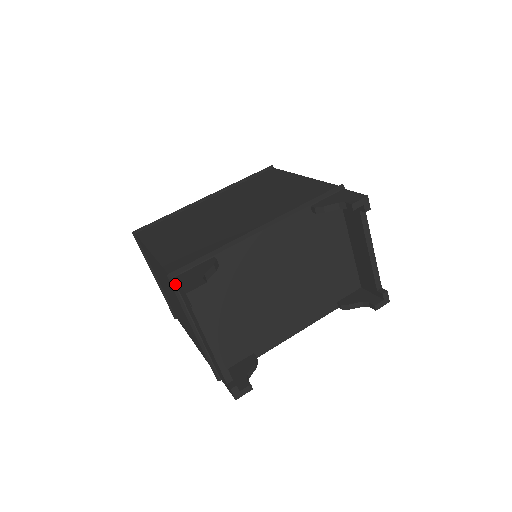
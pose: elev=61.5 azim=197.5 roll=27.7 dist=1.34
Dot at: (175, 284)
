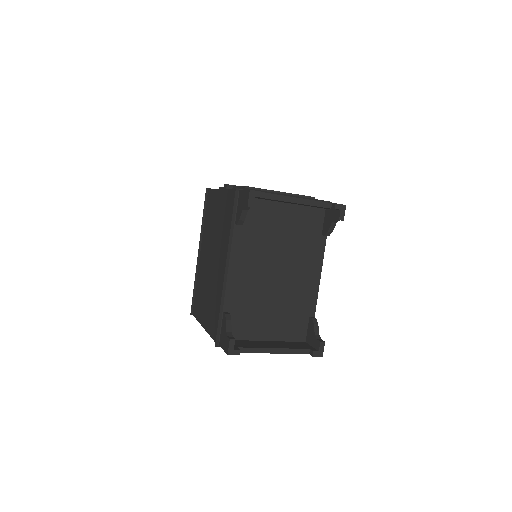
Dot at: occluded
